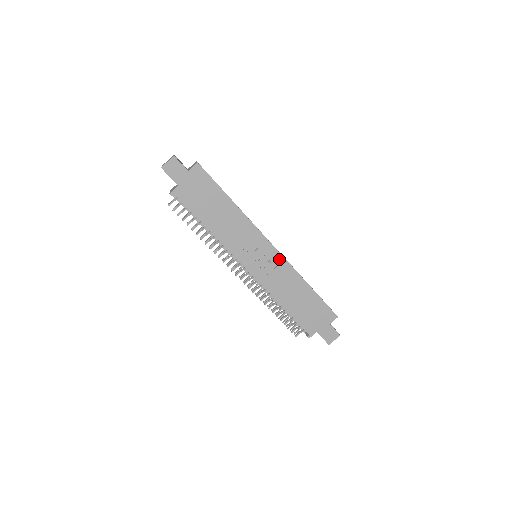
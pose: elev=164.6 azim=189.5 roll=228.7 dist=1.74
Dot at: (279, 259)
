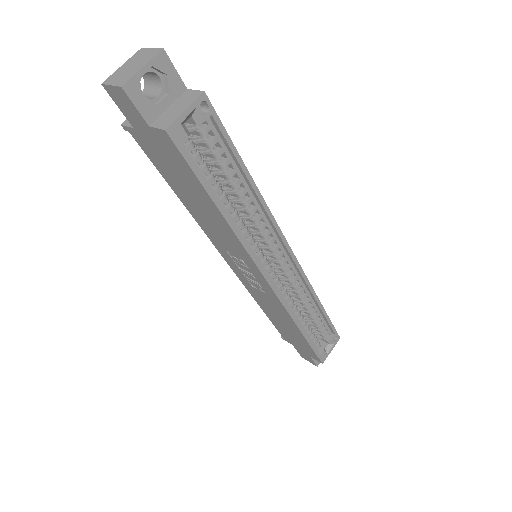
Dot at: (272, 294)
